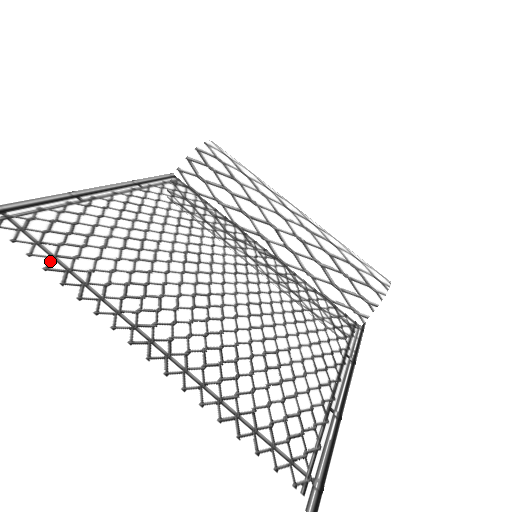
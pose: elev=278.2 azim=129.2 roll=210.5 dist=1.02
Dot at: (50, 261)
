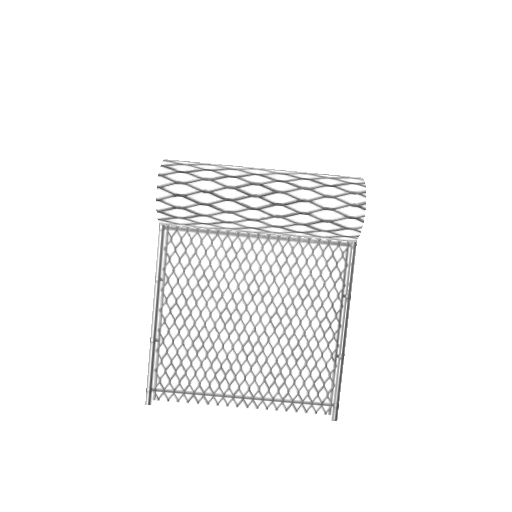
Dot at: (185, 396)
